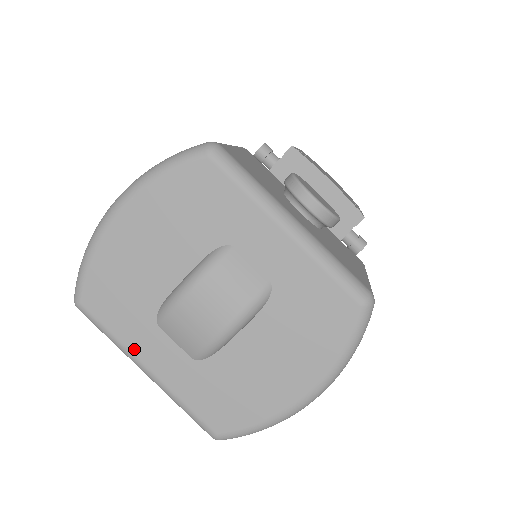
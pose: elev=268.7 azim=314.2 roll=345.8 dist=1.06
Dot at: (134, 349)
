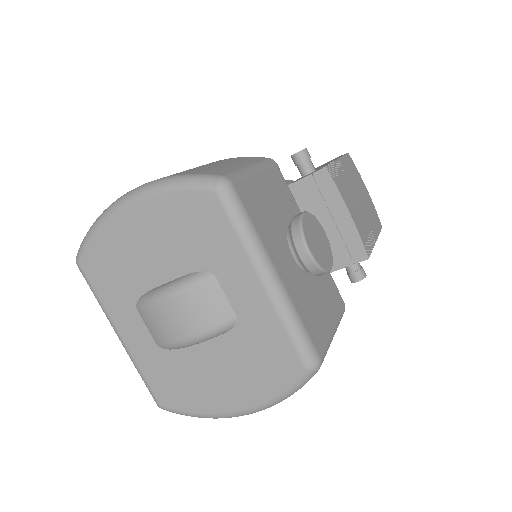
Dot at: (113, 317)
